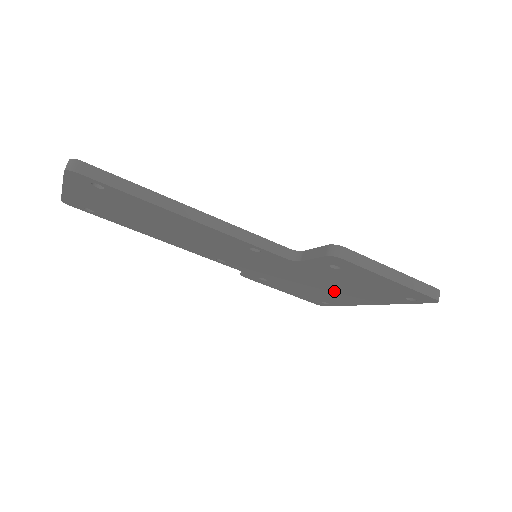
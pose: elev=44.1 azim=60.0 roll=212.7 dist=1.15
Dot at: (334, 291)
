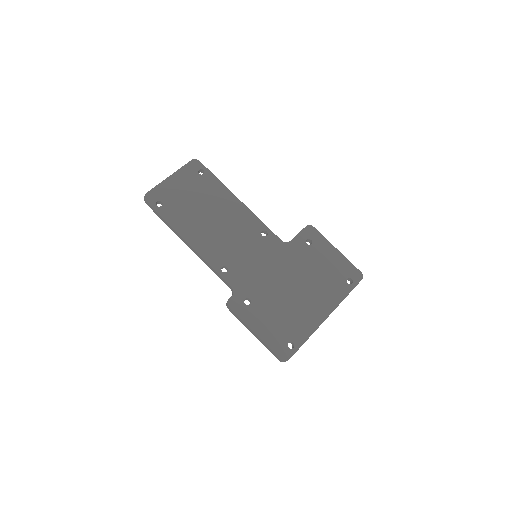
Dot at: (303, 297)
